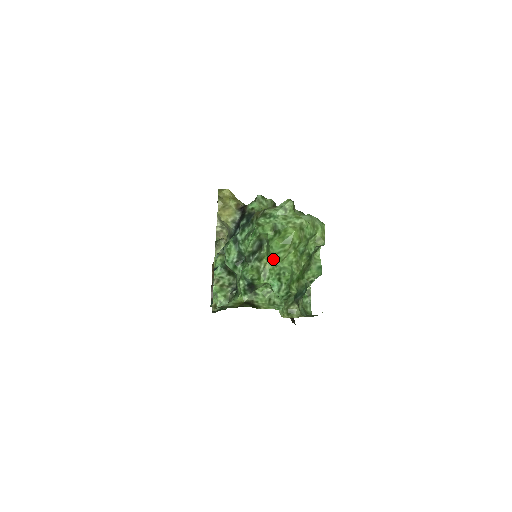
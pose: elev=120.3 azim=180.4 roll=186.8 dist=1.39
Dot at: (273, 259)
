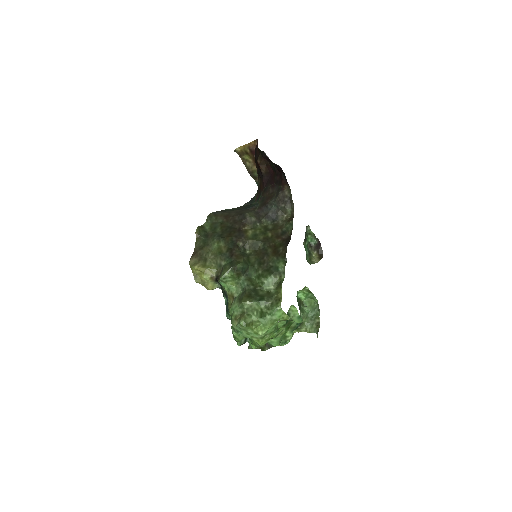
Dot at: occluded
